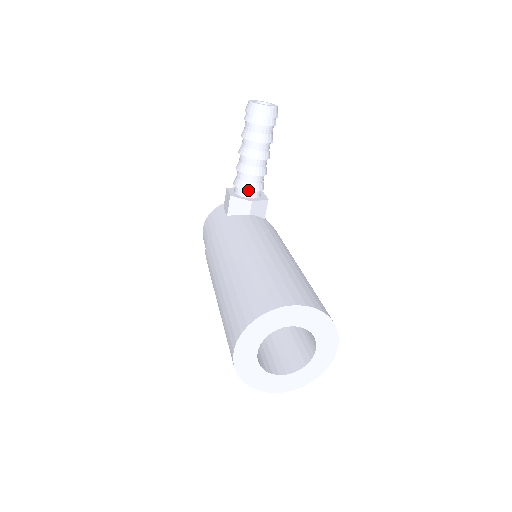
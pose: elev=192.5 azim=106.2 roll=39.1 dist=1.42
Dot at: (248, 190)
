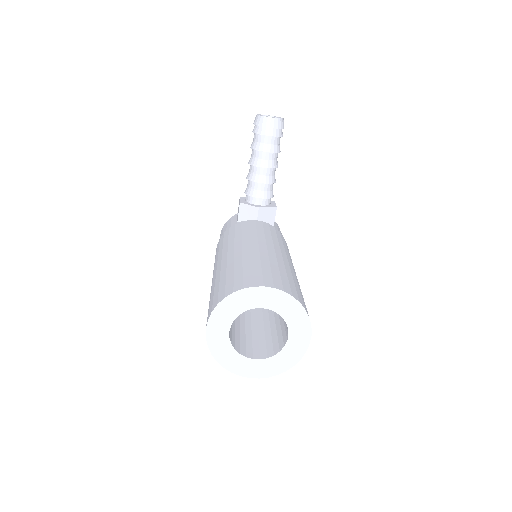
Dot at: (256, 197)
